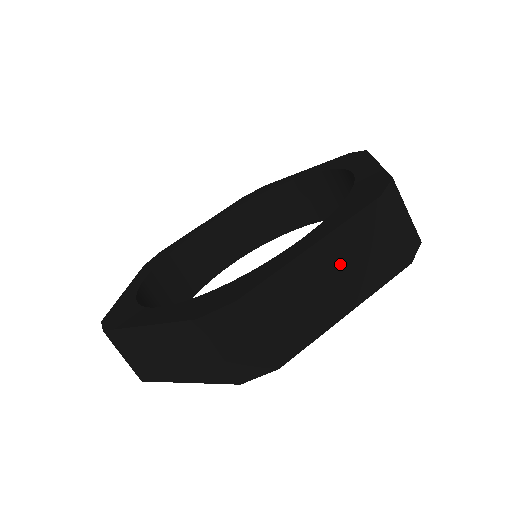
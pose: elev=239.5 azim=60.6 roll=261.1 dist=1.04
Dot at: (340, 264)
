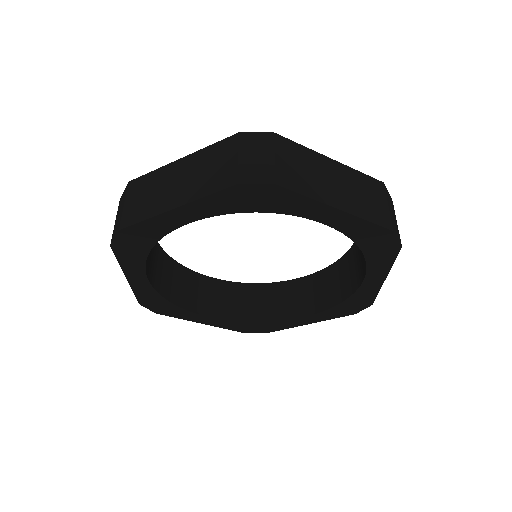
Dot at: (345, 183)
